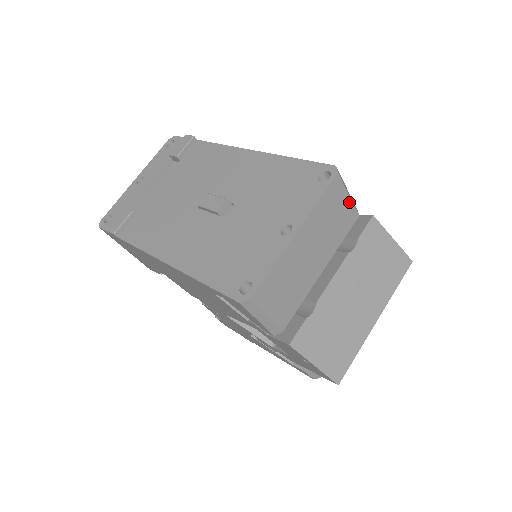
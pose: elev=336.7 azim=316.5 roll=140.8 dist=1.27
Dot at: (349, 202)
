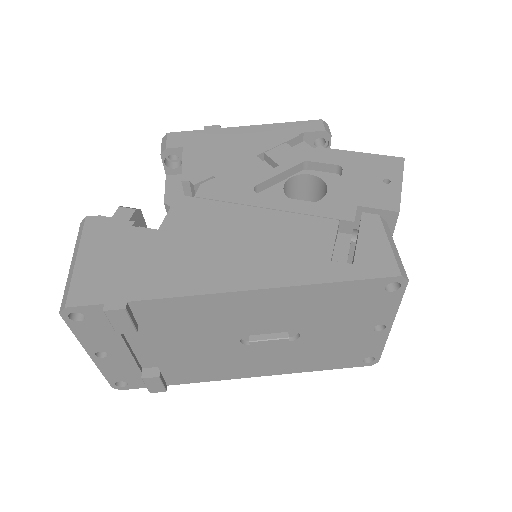
Dot at: occluded
